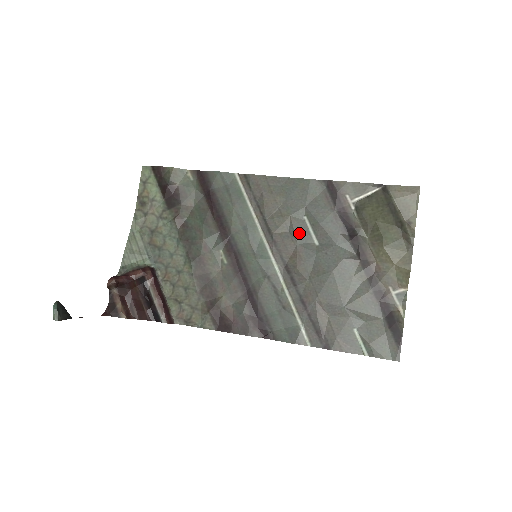
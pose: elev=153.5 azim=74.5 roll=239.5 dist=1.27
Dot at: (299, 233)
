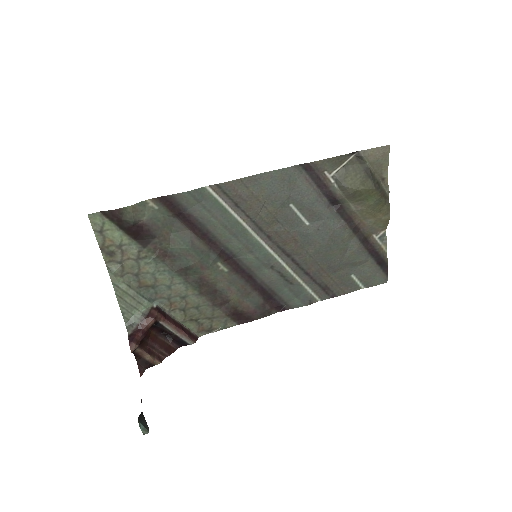
Dot at: (289, 221)
